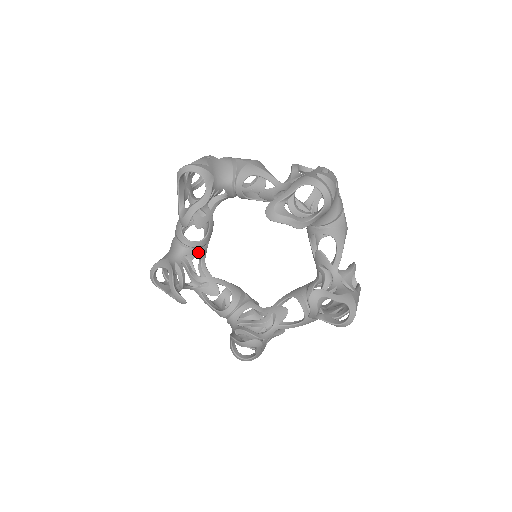
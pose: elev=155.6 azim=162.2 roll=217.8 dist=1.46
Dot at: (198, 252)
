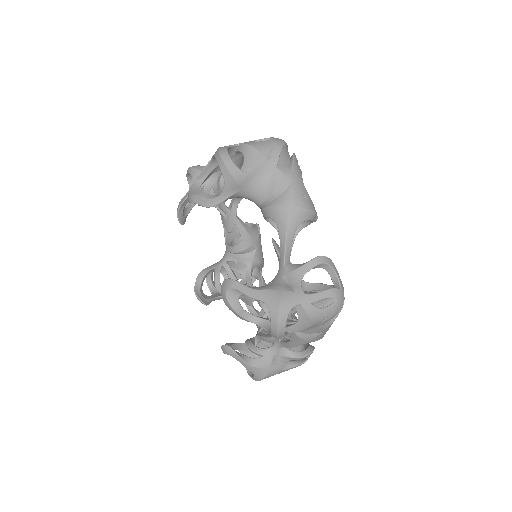
Dot at: occluded
